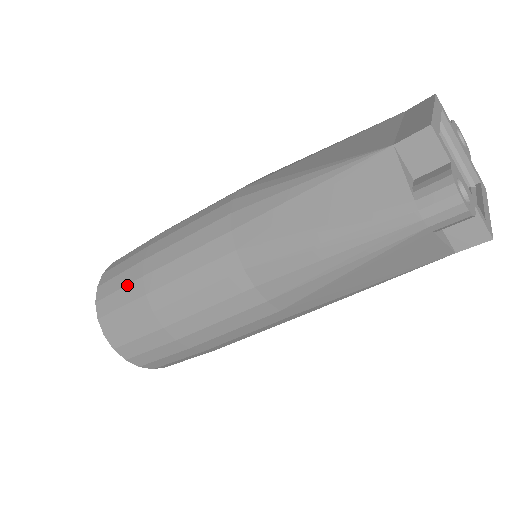
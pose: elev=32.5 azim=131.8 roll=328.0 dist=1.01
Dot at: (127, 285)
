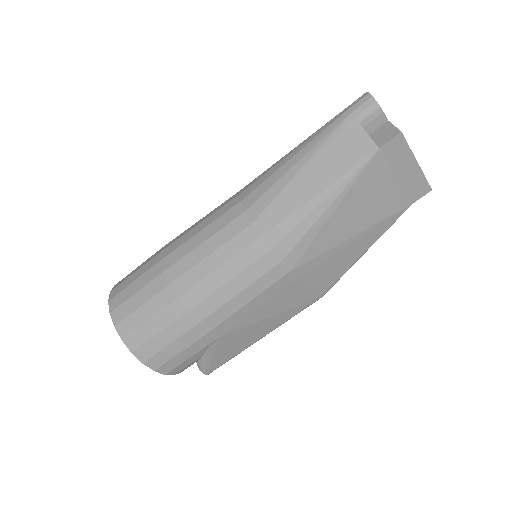
Dot at: occluded
